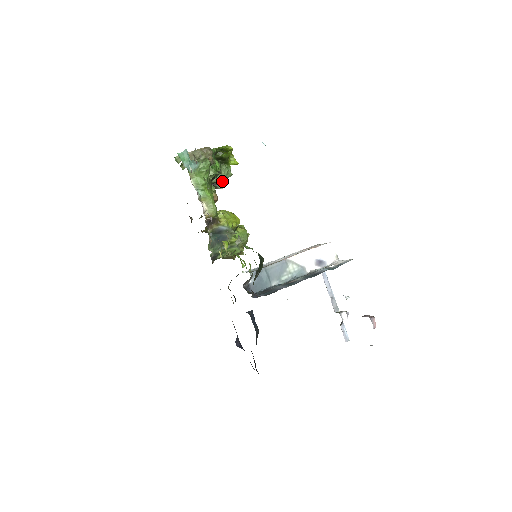
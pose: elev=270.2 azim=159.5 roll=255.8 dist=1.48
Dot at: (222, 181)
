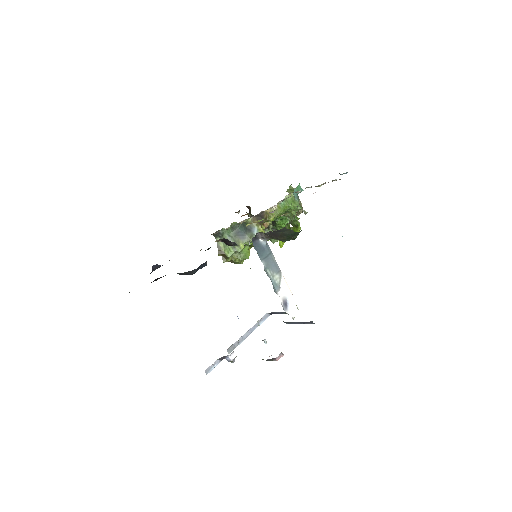
Dot at: occluded
